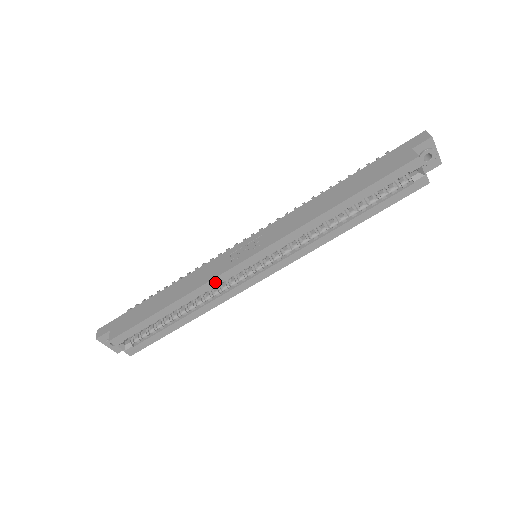
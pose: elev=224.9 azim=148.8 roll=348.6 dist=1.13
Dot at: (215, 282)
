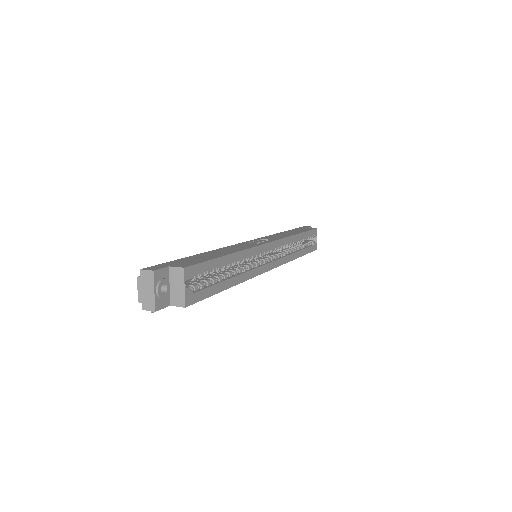
Dot at: (254, 251)
